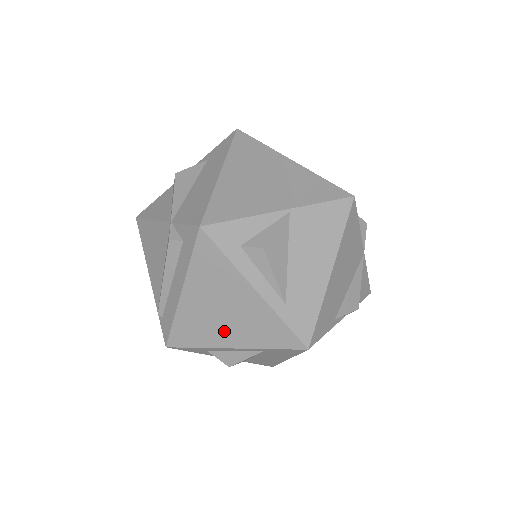
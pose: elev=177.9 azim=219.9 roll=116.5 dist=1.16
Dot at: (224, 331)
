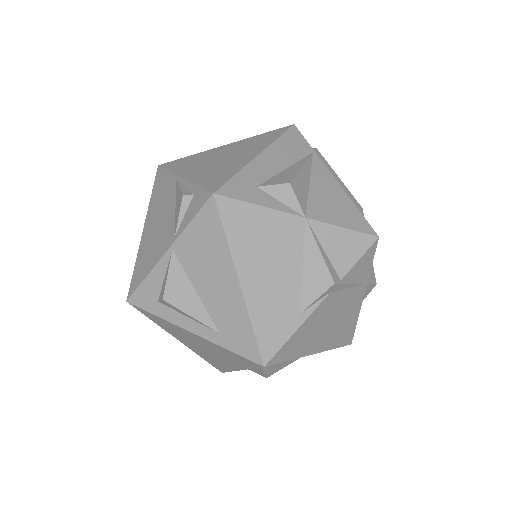
Dot at: (221, 360)
